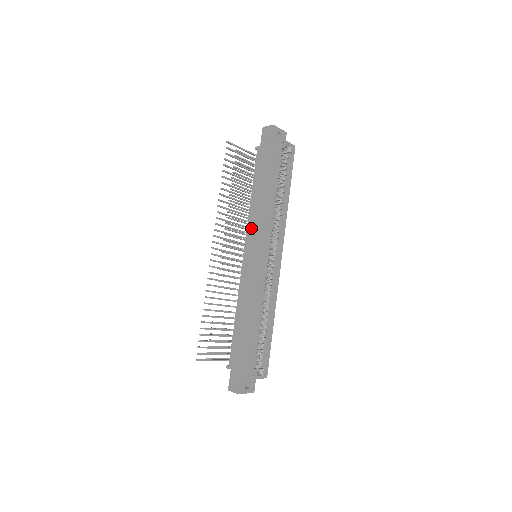
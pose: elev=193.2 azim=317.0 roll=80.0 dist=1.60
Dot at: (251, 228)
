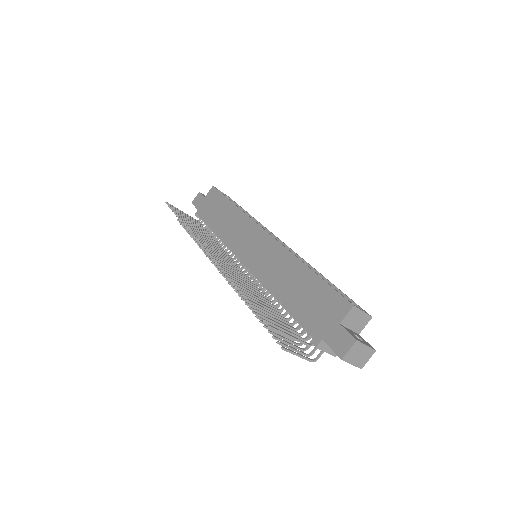
Dot at: (233, 242)
